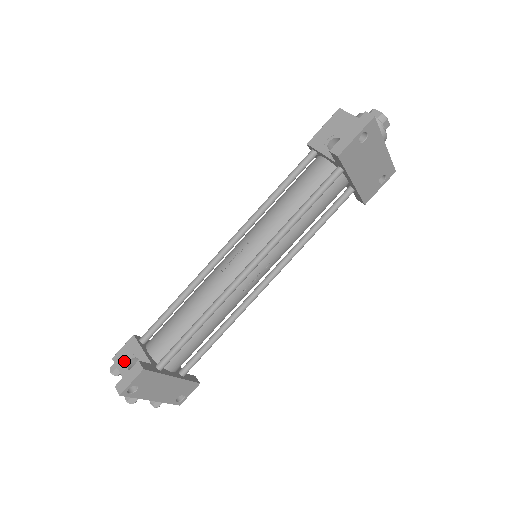
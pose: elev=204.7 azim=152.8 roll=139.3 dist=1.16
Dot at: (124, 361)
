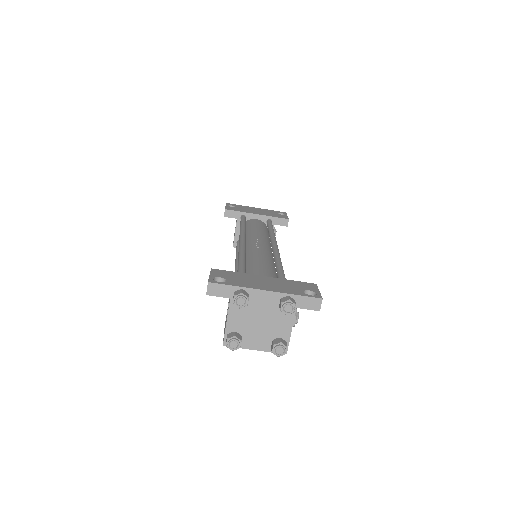
Dot at: (225, 324)
